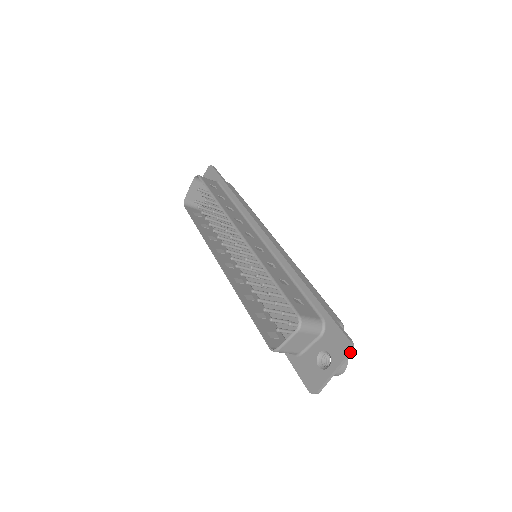
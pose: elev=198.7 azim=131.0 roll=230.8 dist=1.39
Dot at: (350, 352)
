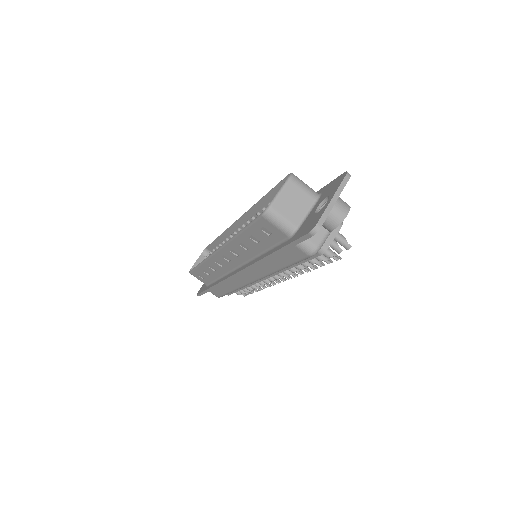
Dot at: (346, 176)
